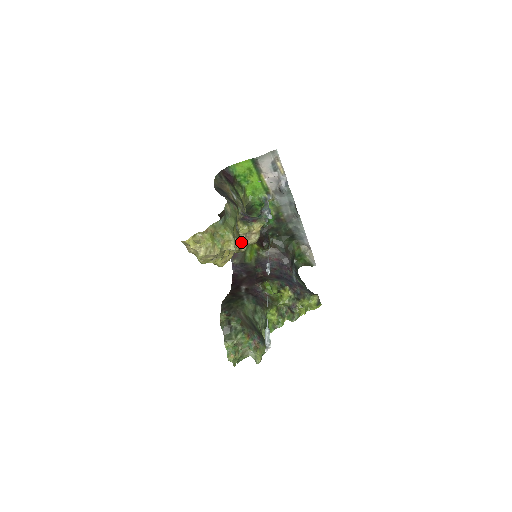
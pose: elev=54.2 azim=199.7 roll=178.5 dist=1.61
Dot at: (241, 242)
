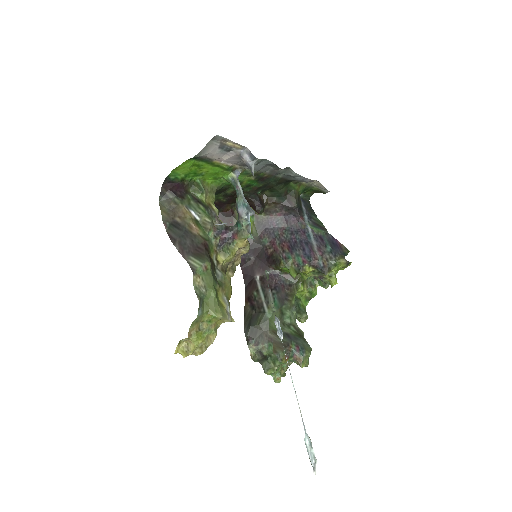
Dot at: (232, 263)
